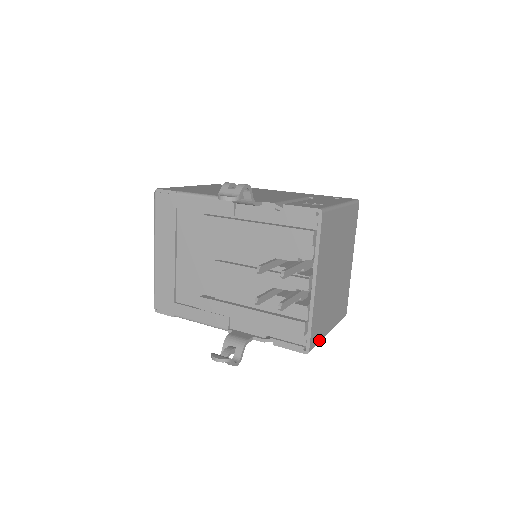
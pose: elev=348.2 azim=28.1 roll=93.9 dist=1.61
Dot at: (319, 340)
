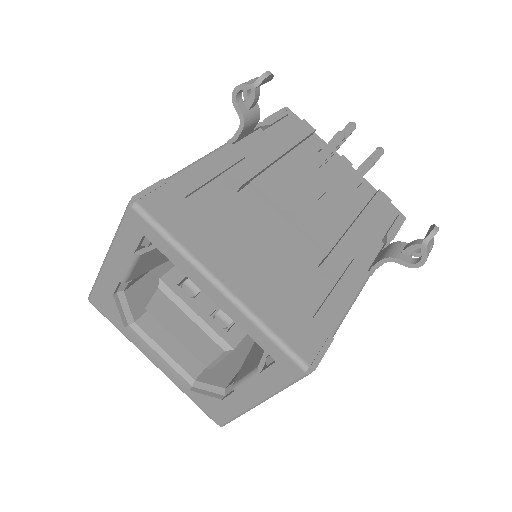
Dot at: occluded
